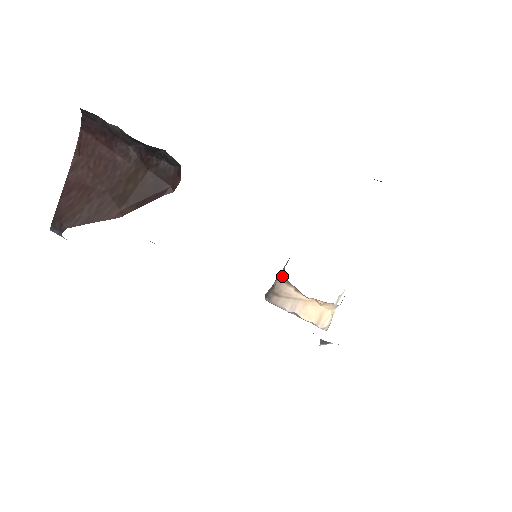
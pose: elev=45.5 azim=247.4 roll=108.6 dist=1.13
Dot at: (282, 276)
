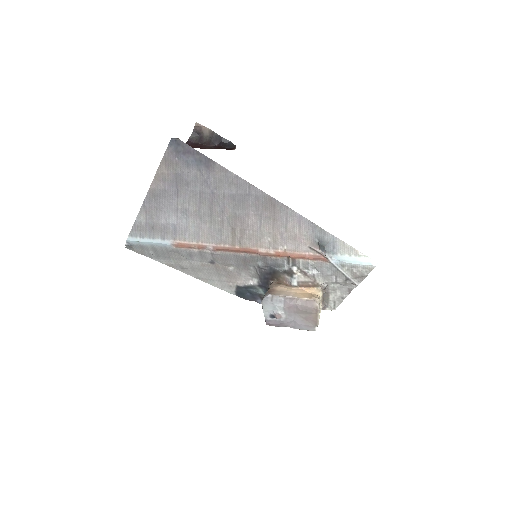
Dot at: occluded
